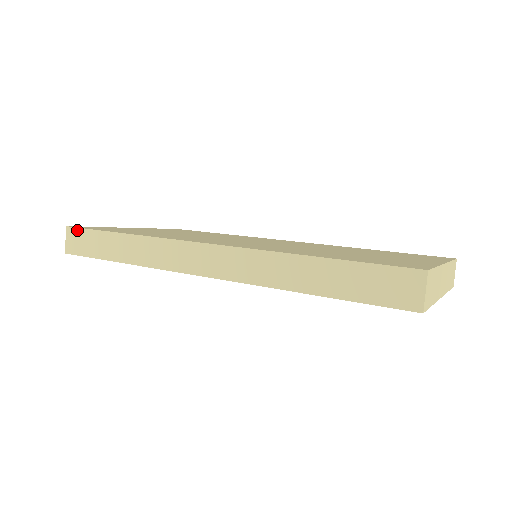
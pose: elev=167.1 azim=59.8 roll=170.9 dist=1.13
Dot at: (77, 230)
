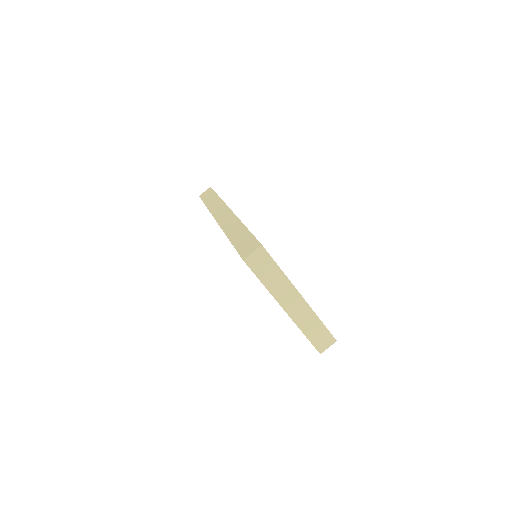
Dot at: (211, 189)
